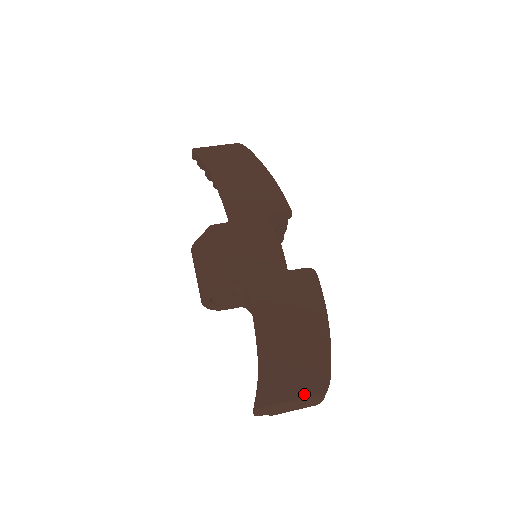
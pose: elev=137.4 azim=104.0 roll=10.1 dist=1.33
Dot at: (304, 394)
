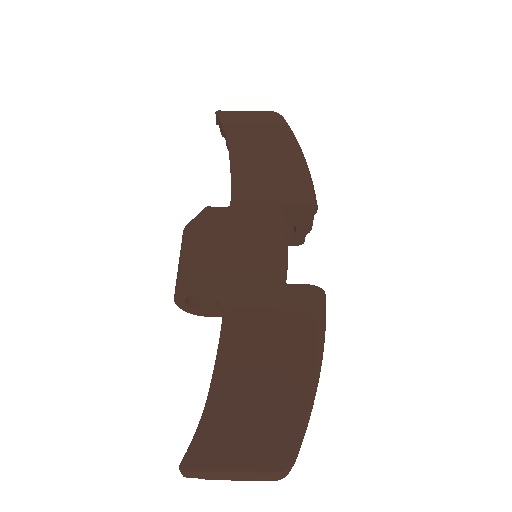
Dot at: (253, 466)
